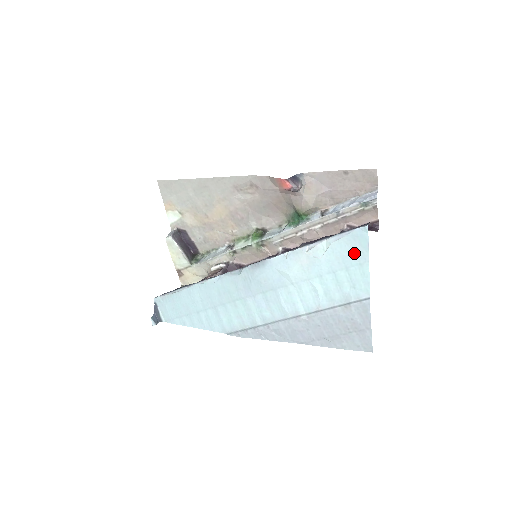
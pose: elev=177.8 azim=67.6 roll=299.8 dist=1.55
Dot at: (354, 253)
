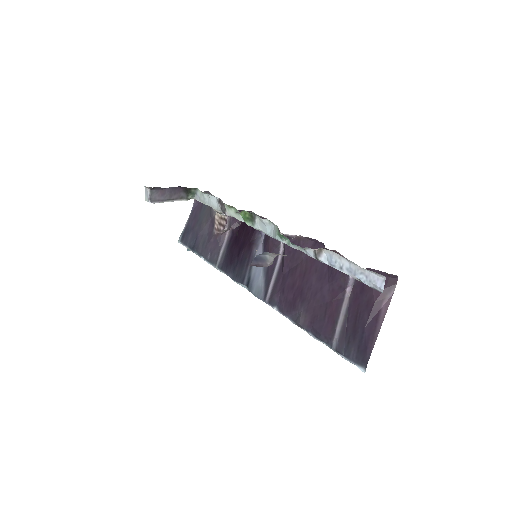
Dot at: occluded
